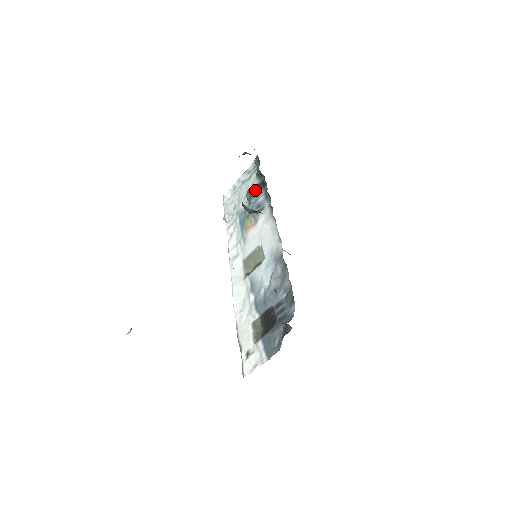
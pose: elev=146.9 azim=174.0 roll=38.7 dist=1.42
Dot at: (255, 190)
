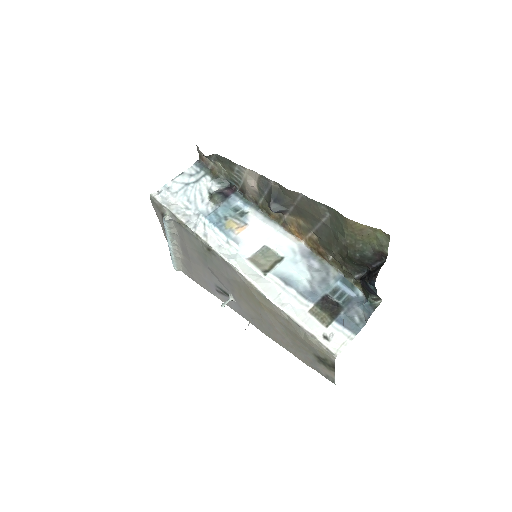
Dot at: (225, 194)
